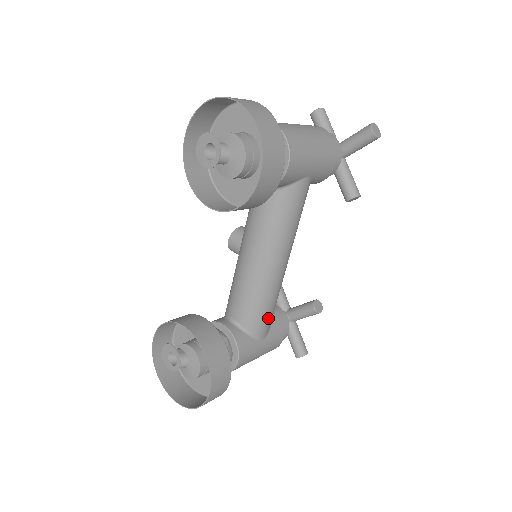
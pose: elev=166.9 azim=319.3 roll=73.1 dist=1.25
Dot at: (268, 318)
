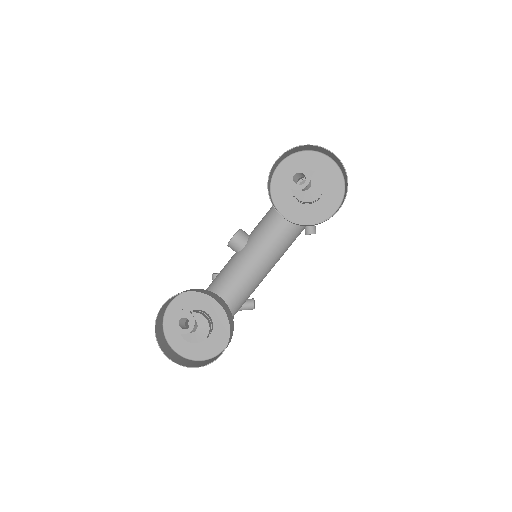
Dot at: occluded
